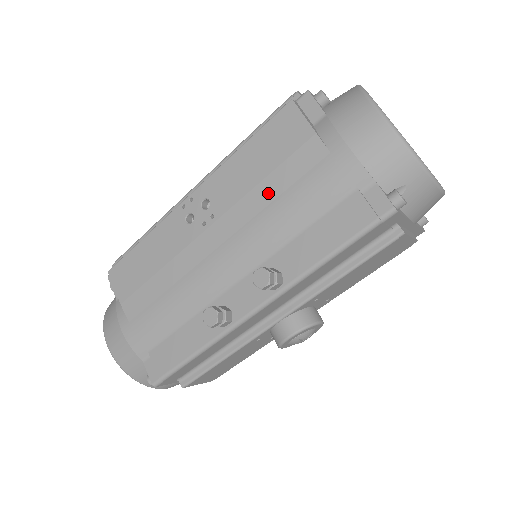
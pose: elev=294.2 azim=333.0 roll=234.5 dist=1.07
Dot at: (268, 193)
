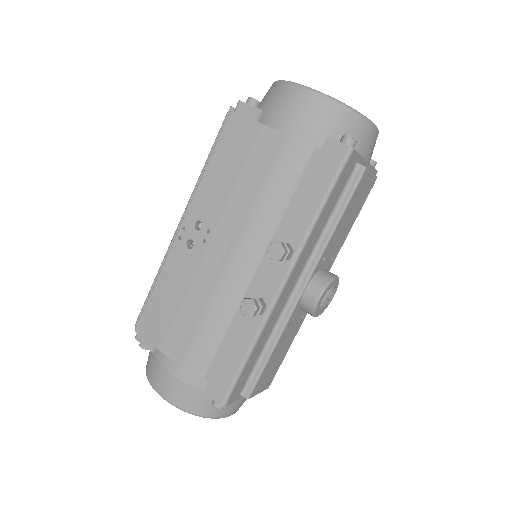
Dot at: (247, 188)
